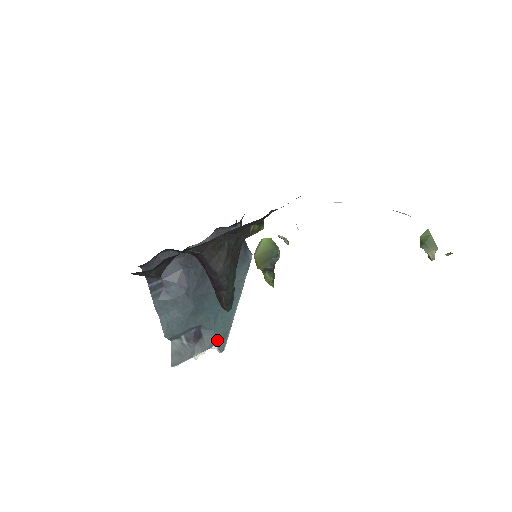
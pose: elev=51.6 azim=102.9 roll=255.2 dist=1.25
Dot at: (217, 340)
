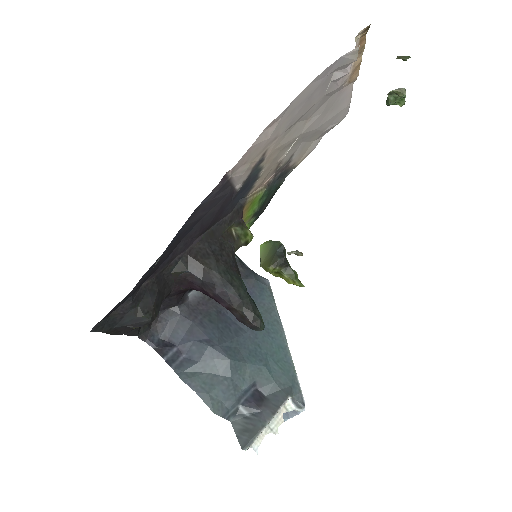
Dot at: (286, 392)
